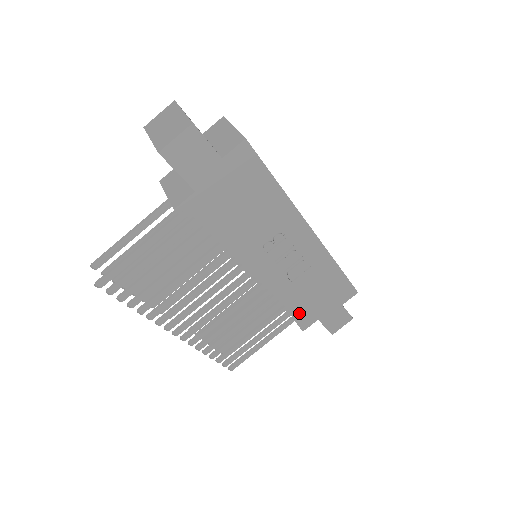
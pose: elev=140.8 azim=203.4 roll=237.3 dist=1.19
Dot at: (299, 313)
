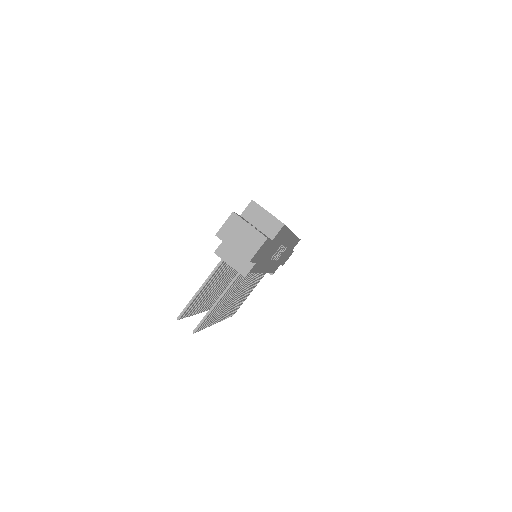
Dot at: occluded
